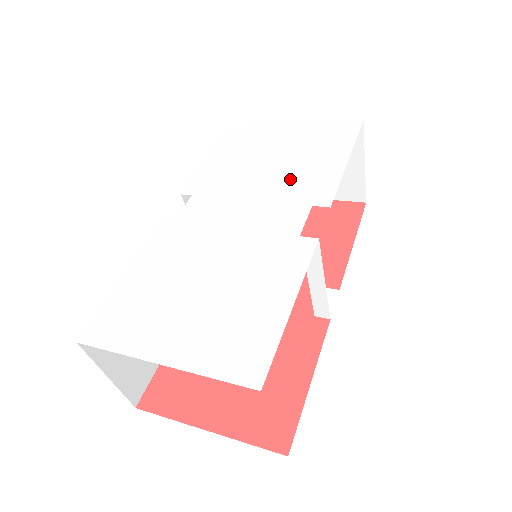
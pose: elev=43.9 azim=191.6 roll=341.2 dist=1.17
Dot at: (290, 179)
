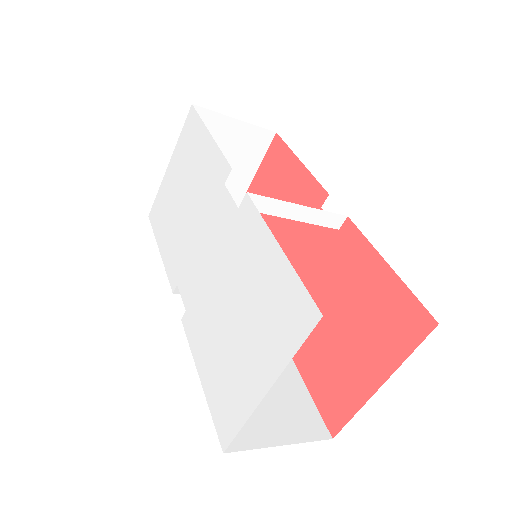
Dot at: (201, 193)
